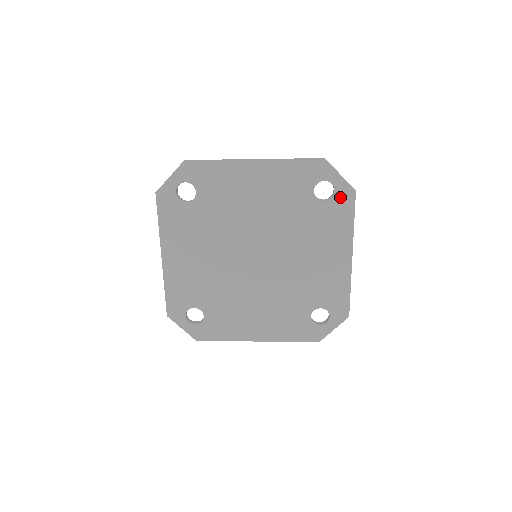
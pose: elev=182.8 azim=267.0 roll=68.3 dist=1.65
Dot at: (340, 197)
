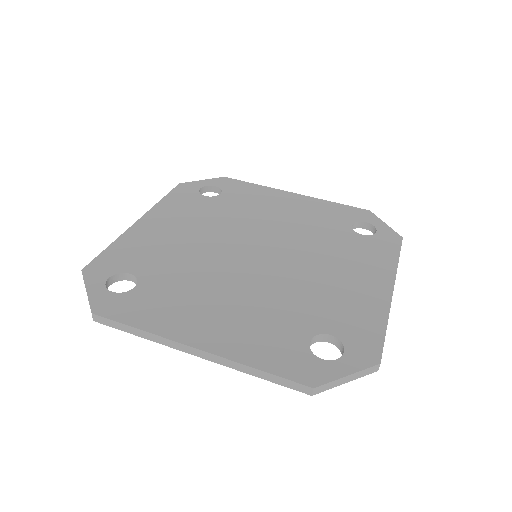
Dot at: occluded
